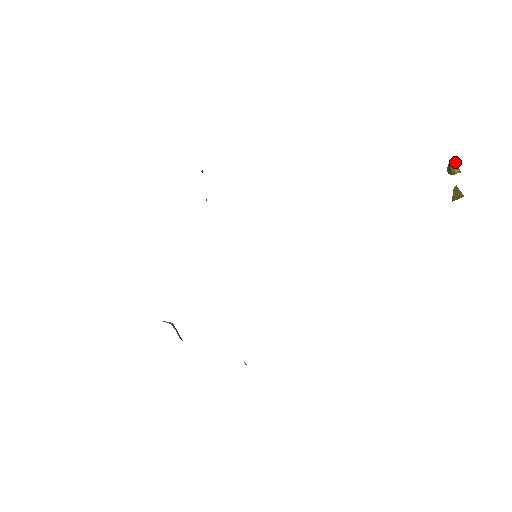
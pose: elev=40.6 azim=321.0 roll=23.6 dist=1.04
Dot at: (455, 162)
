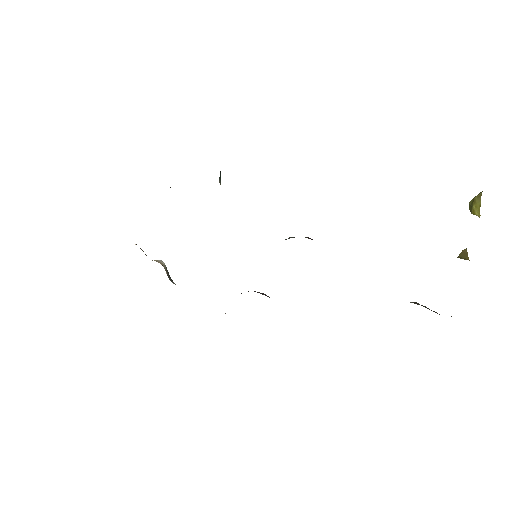
Dot at: (480, 202)
